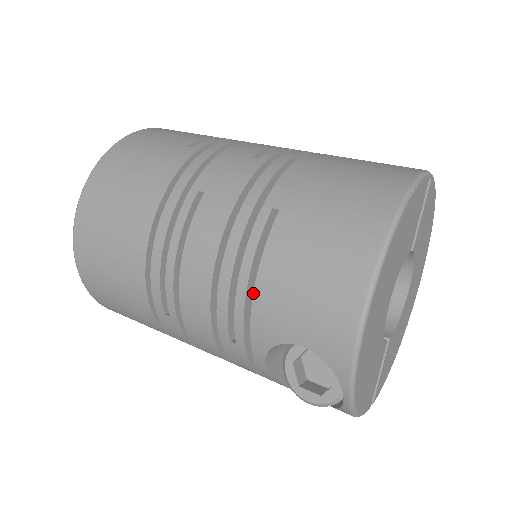
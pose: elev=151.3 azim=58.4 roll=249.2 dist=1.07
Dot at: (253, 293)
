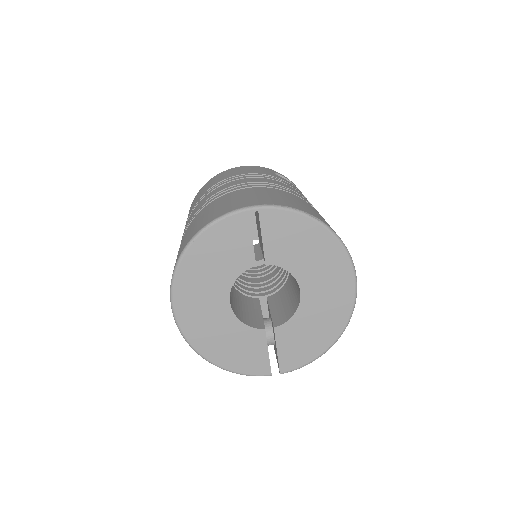
Dot at: occluded
